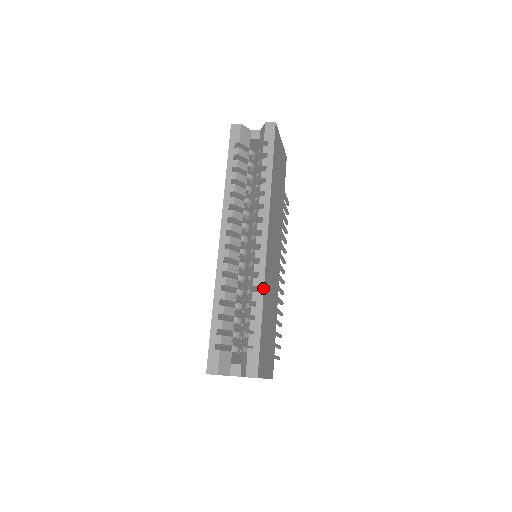
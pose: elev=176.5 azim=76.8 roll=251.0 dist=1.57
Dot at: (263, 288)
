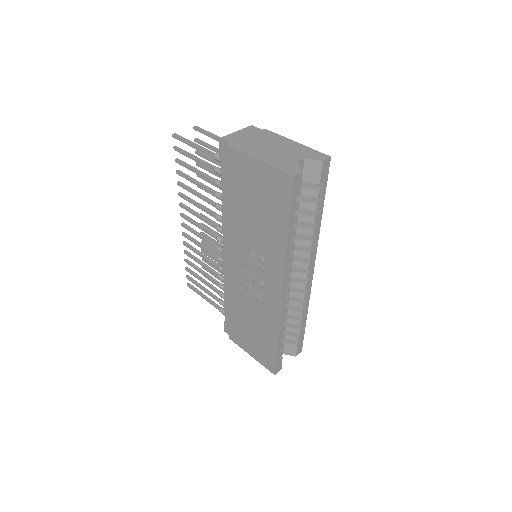
Dot at: occluded
